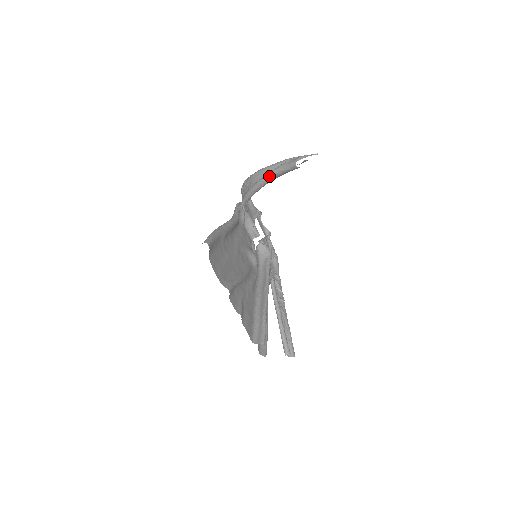
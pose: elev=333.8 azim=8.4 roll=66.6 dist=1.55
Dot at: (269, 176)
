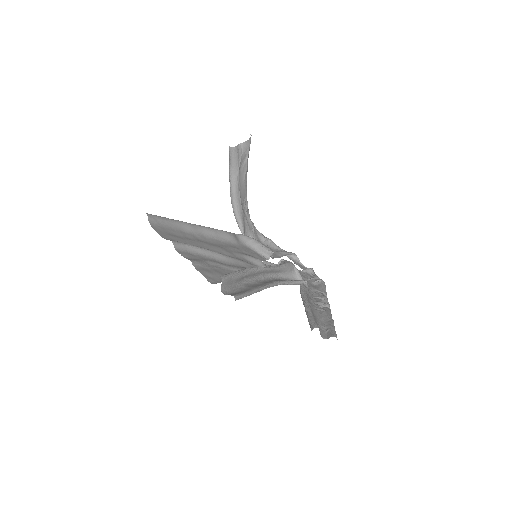
Dot at: (229, 179)
